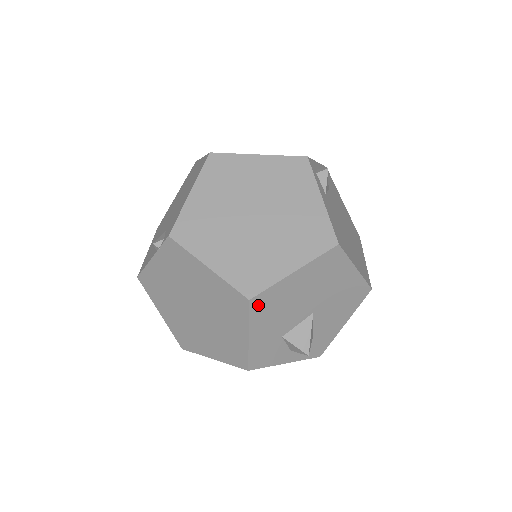
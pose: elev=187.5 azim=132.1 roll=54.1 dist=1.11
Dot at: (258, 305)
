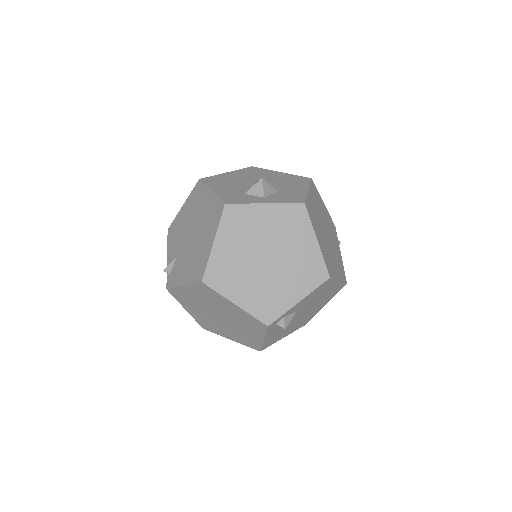
Dot at: occluded
